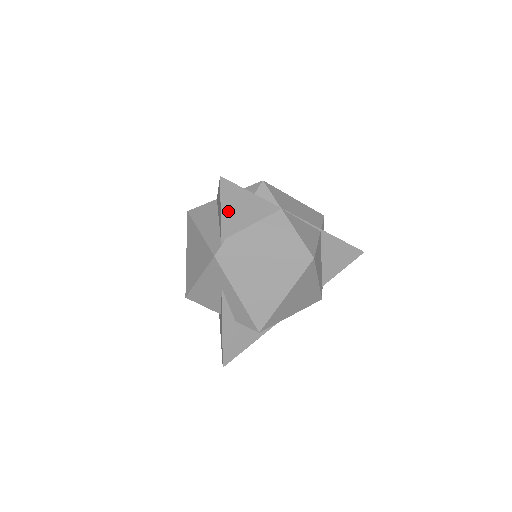
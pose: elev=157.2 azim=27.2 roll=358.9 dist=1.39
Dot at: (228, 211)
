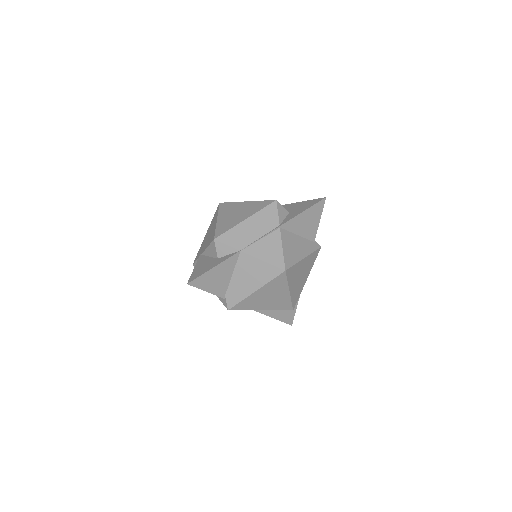
Dot at: (211, 287)
